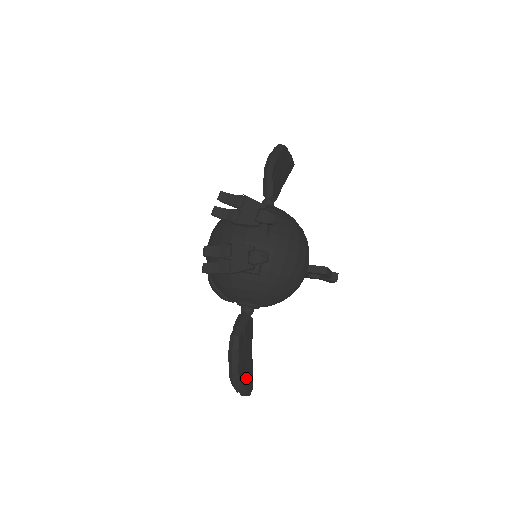
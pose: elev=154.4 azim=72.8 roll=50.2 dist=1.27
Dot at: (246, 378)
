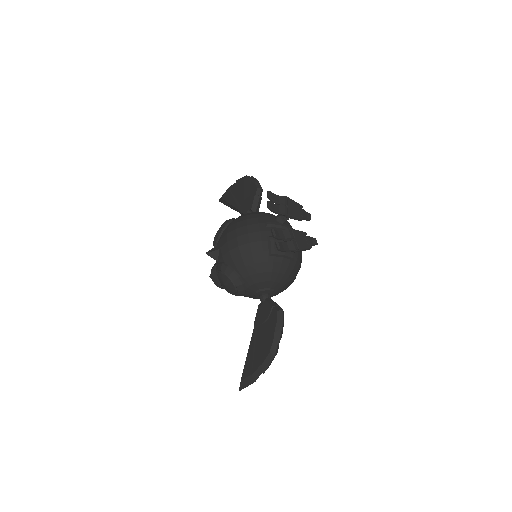
Dot at: occluded
